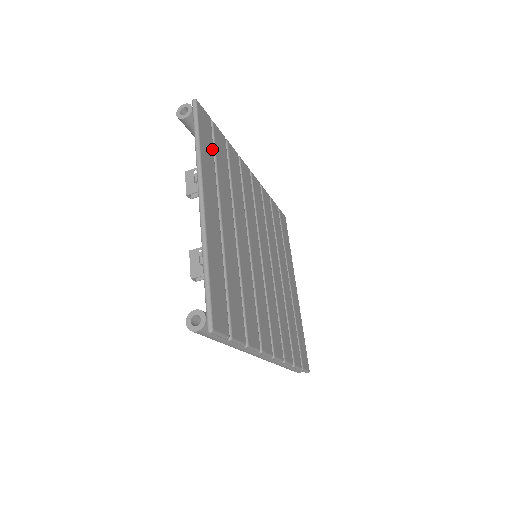
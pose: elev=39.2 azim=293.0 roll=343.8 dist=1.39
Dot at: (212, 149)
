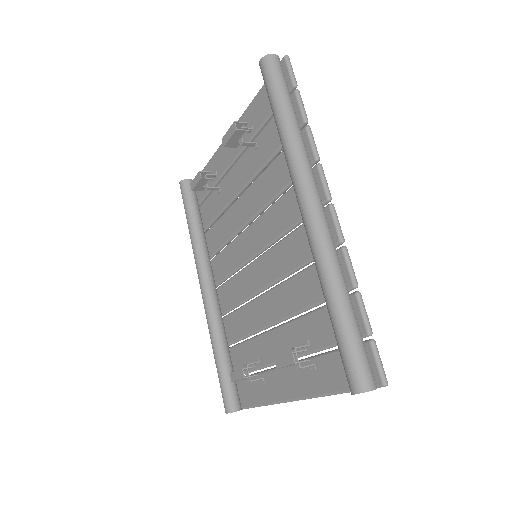
Dot at: occluded
